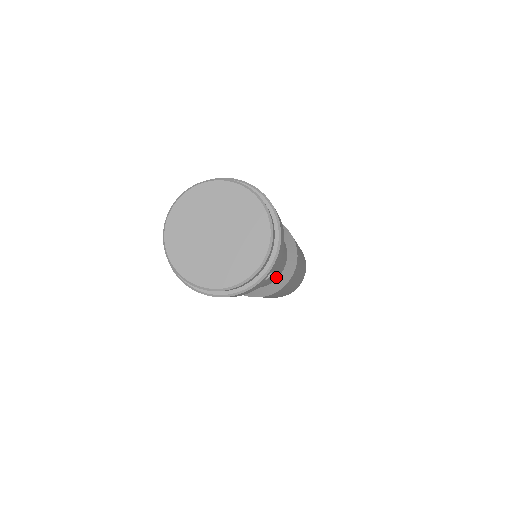
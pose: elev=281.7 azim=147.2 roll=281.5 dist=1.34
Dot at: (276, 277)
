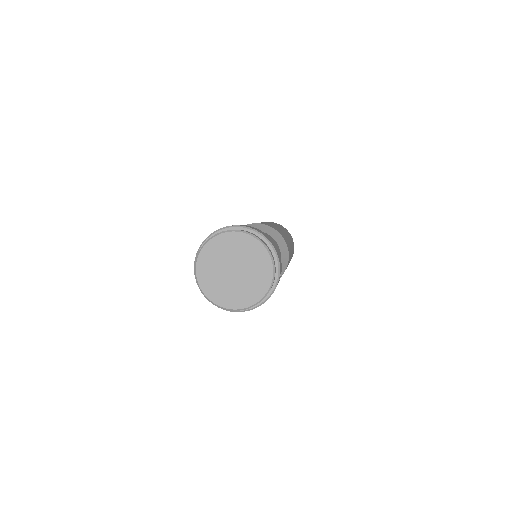
Dot at: occluded
